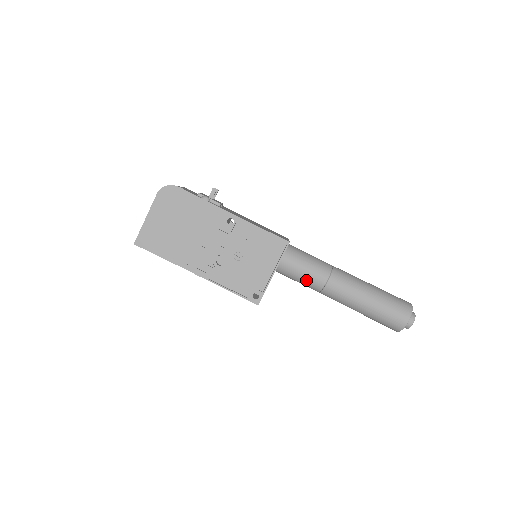
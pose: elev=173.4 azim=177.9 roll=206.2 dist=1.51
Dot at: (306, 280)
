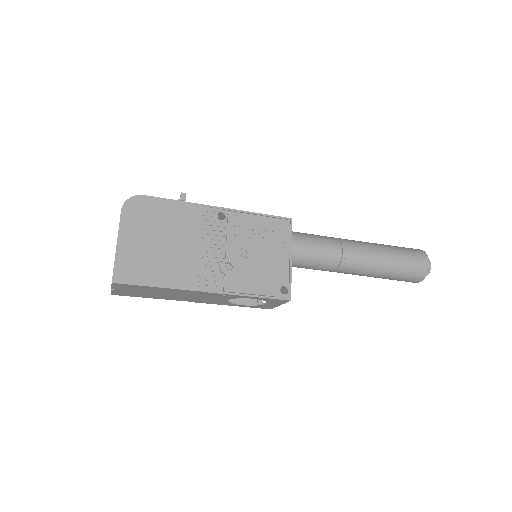
Dot at: (322, 258)
